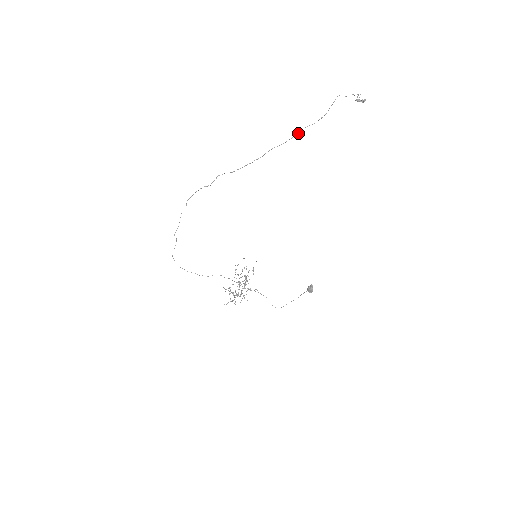
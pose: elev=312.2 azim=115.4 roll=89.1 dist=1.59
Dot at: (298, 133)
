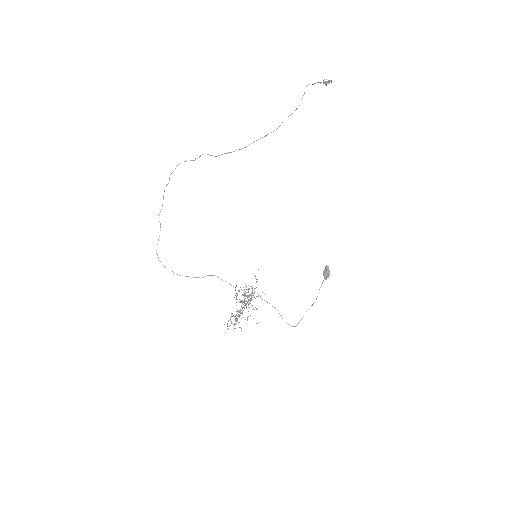
Dot at: occluded
